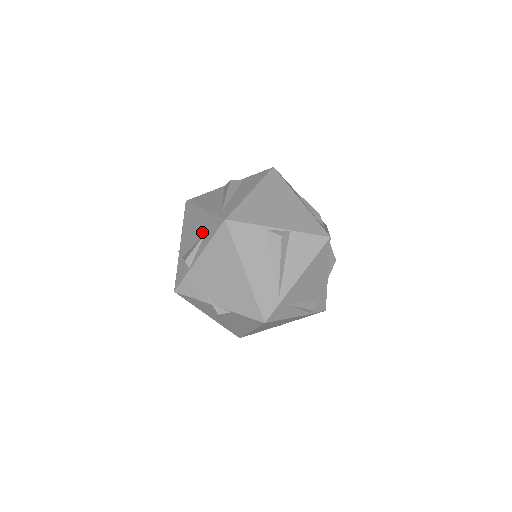
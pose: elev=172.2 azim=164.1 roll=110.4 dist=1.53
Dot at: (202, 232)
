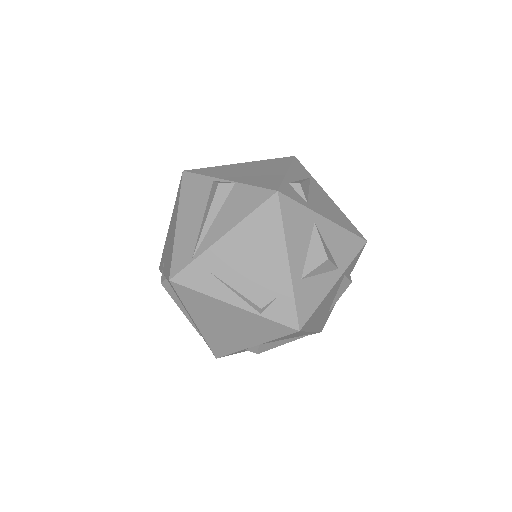
Dot at: occluded
